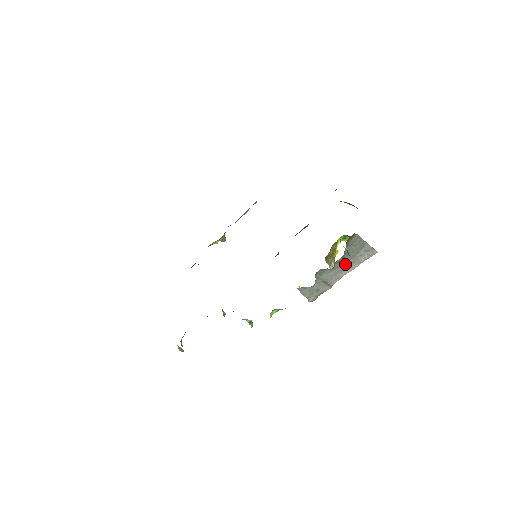
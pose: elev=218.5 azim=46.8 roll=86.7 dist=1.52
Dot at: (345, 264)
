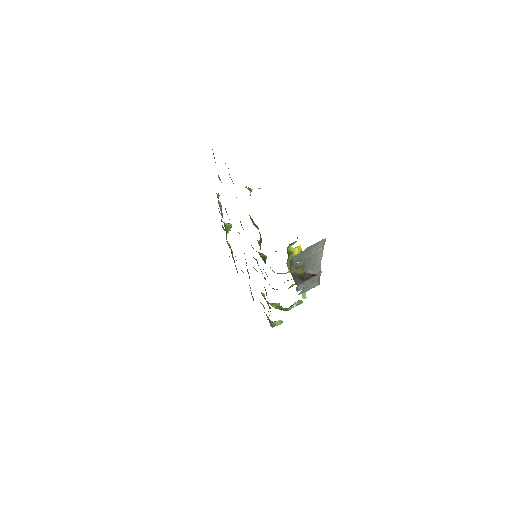
Dot at: (311, 262)
